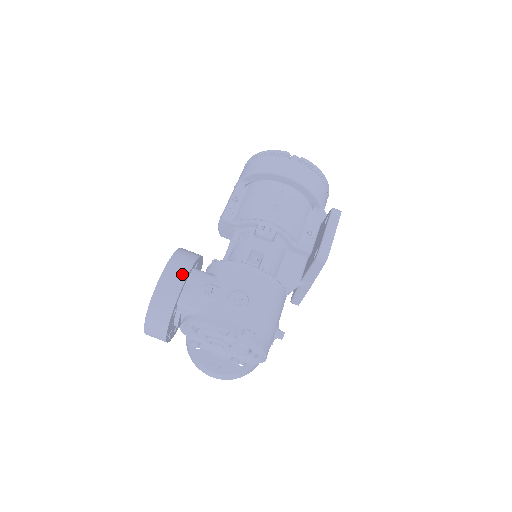
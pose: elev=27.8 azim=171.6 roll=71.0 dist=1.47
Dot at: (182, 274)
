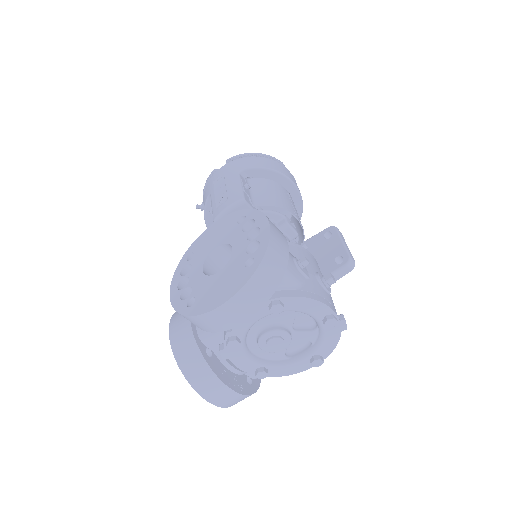
Dot at: (283, 235)
